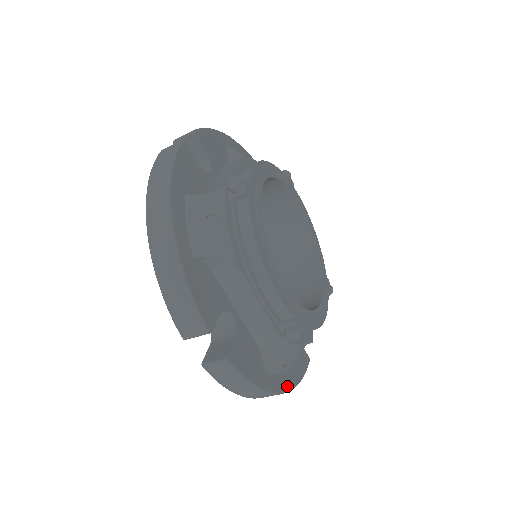
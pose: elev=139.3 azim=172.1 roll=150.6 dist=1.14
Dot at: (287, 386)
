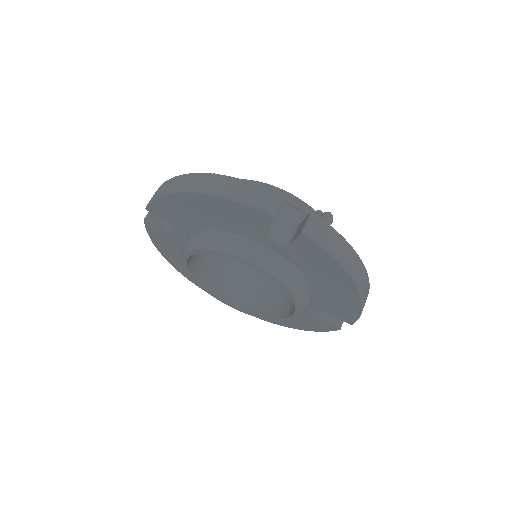
Dot at: occluded
